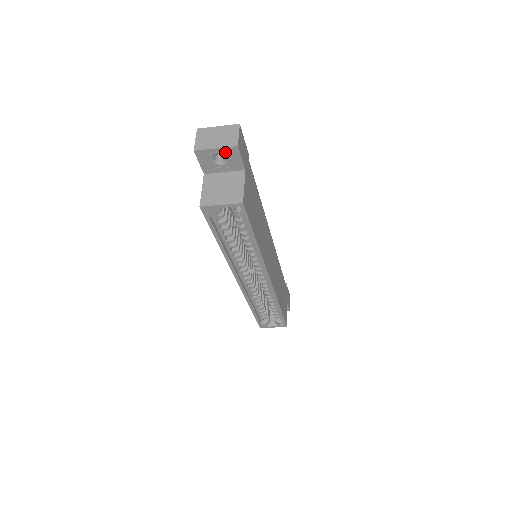
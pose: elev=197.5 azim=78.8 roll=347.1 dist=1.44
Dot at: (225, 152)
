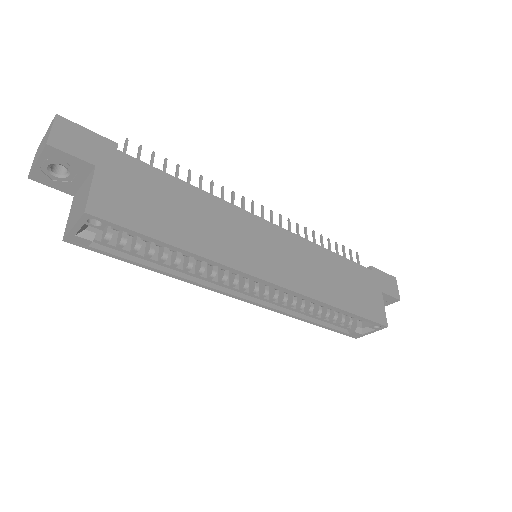
Dot at: (50, 159)
